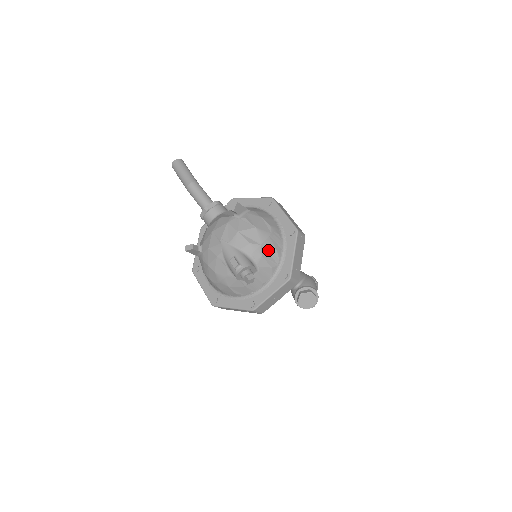
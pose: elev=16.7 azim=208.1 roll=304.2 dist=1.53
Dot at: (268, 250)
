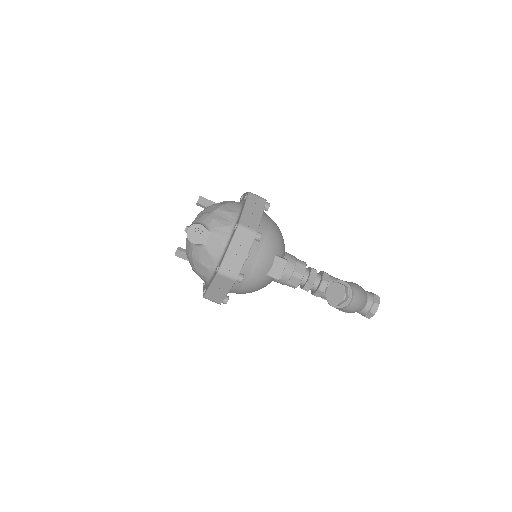
Dot at: (221, 214)
